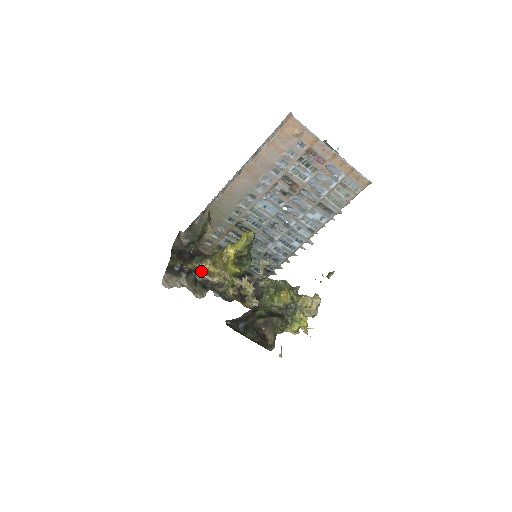
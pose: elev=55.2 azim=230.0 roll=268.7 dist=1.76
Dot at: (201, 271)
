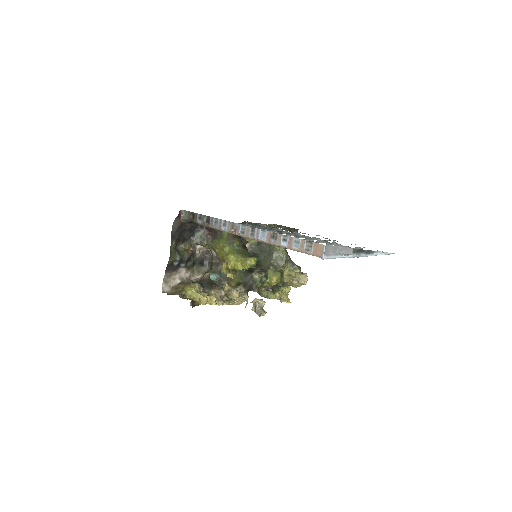
Dot at: occluded
